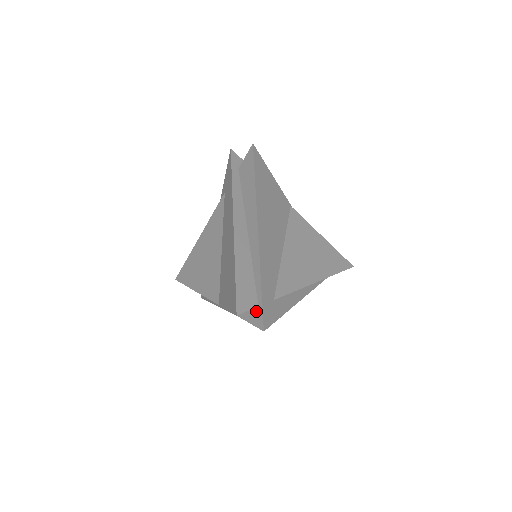
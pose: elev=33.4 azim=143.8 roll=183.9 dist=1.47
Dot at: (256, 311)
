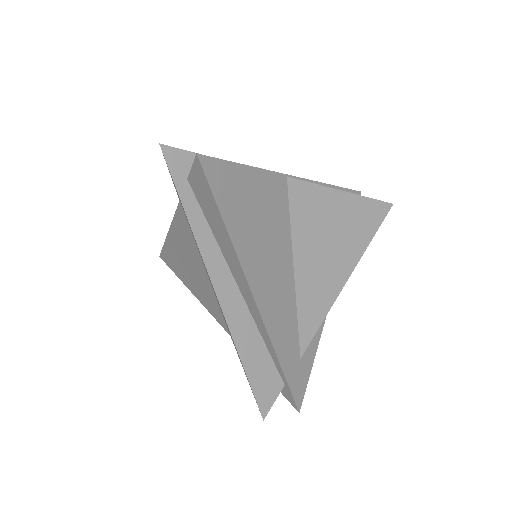
Dot at: (283, 387)
